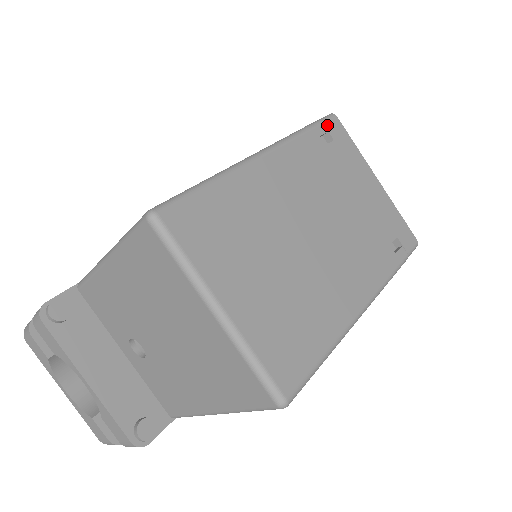
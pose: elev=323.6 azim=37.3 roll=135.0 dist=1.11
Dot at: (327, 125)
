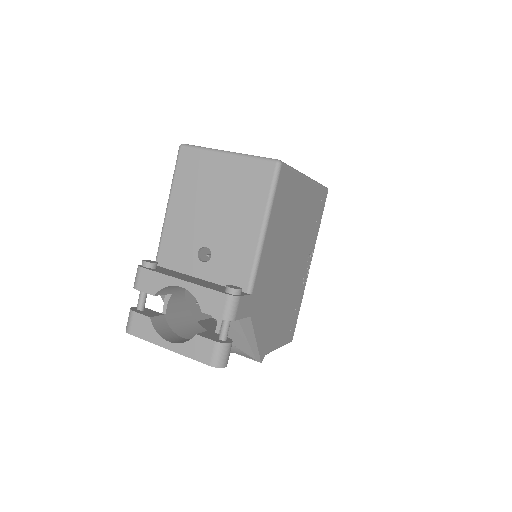
Dot at: occluded
